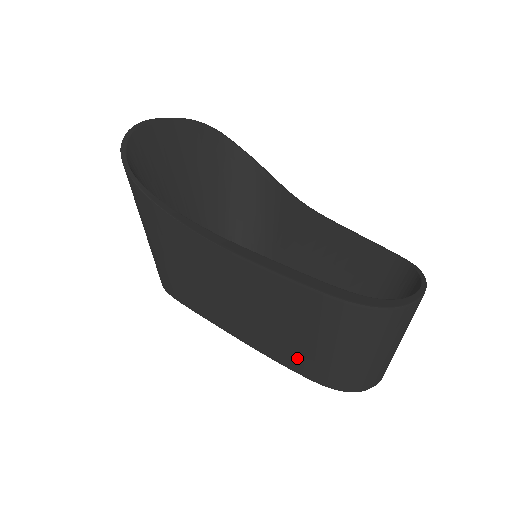
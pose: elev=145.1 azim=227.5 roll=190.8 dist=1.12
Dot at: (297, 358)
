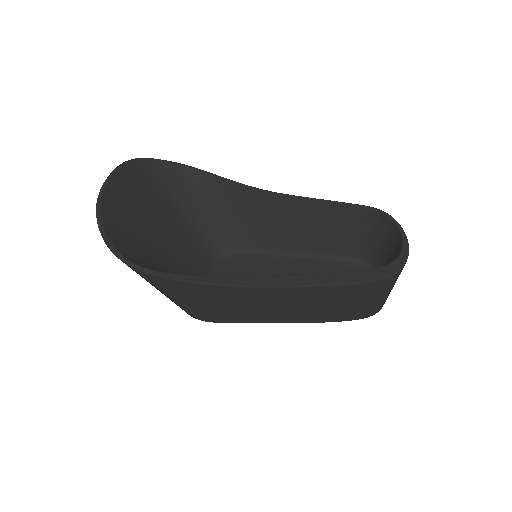
Dot at: (342, 316)
